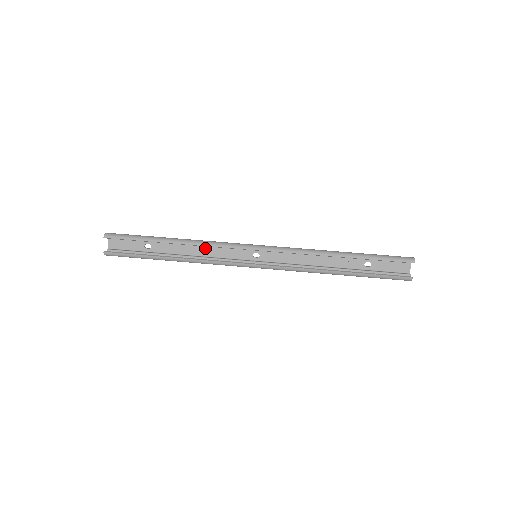
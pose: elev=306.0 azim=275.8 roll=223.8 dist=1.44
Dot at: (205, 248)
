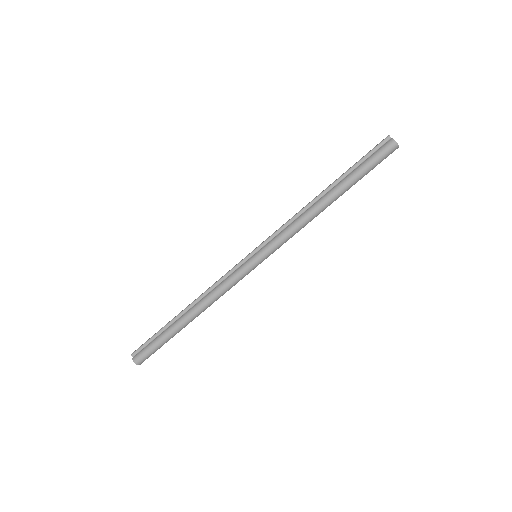
Dot at: (210, 289)
